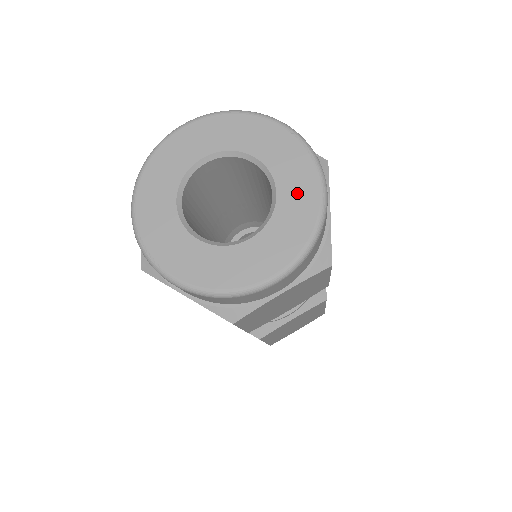
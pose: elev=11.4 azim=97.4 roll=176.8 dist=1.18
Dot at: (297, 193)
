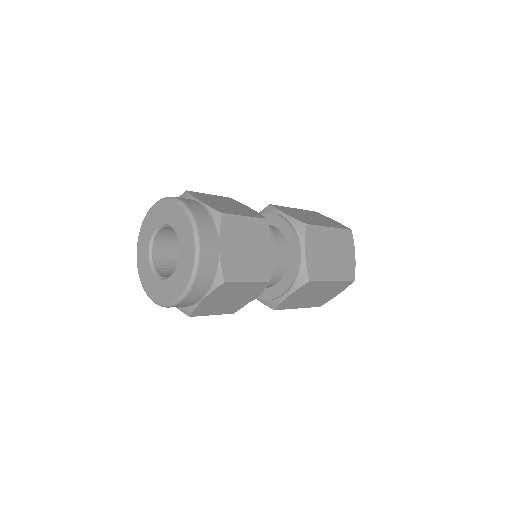
Dot at: (186, 248)
